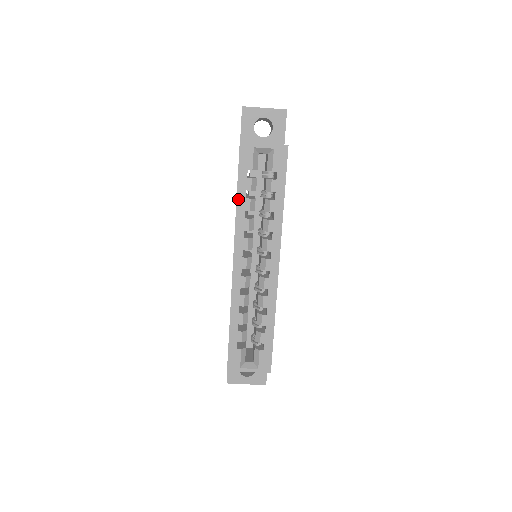
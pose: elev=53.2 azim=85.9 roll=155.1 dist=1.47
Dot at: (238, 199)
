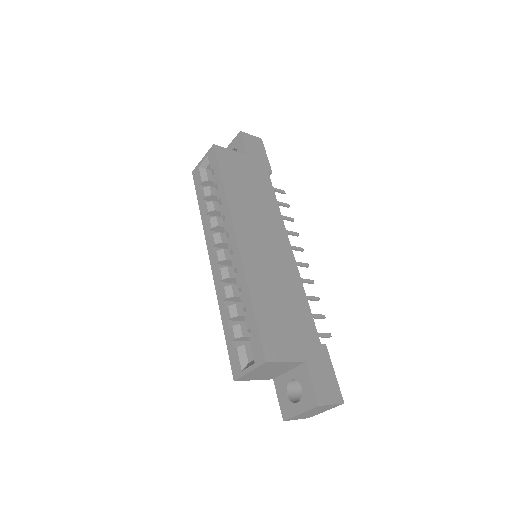
Dot at: (201, 210)
